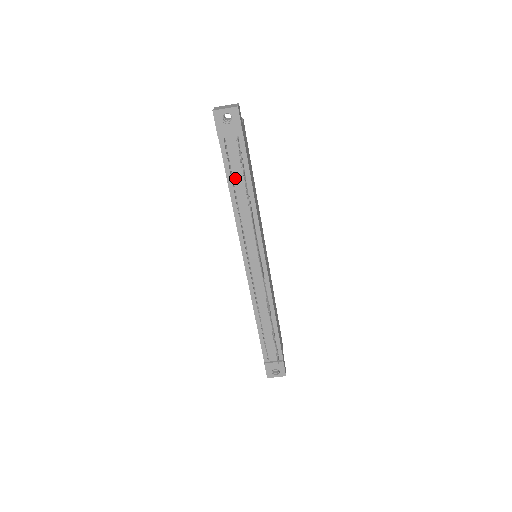
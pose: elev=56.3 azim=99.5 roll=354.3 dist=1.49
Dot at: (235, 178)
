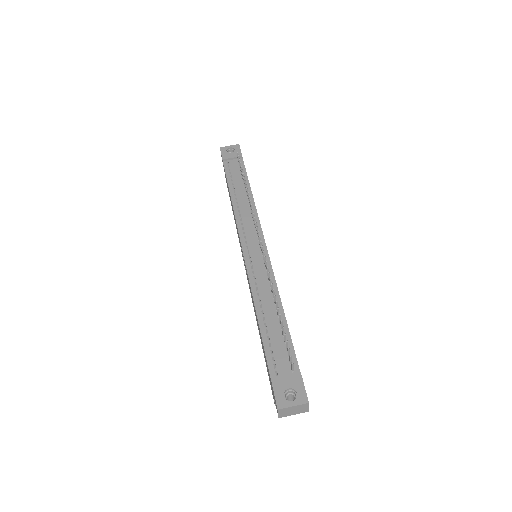
Dot at: (235, 183)
